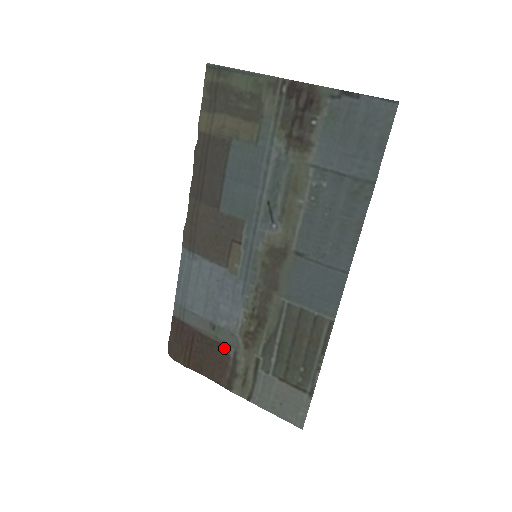
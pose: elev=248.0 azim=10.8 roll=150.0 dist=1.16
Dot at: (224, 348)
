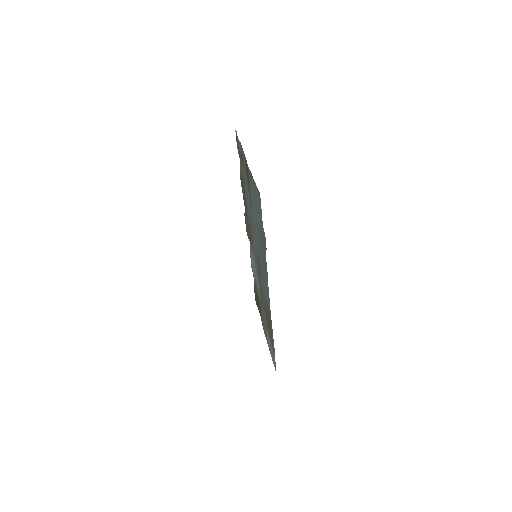
Dot at: occluded
